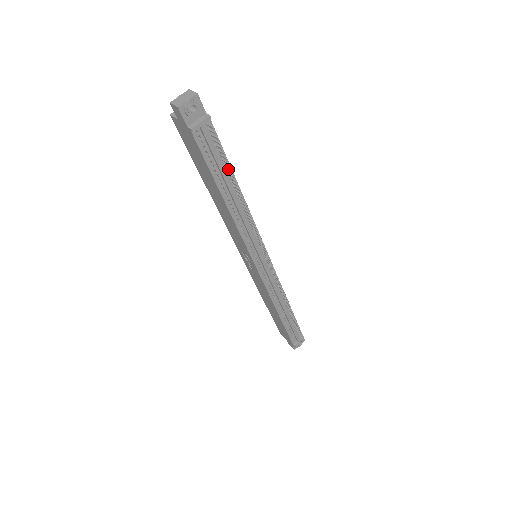
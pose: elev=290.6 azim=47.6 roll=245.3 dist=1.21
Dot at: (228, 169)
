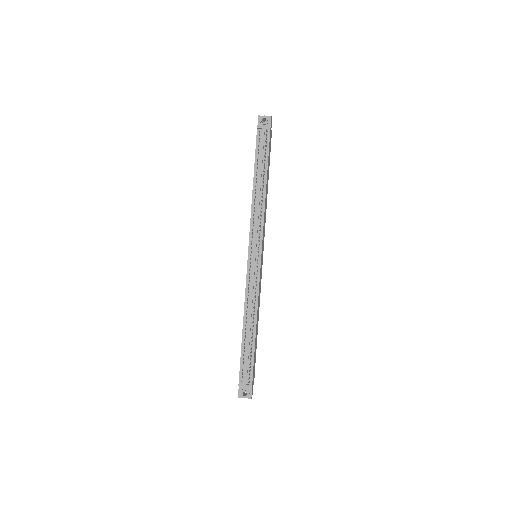
Dot at: (265, 163)
